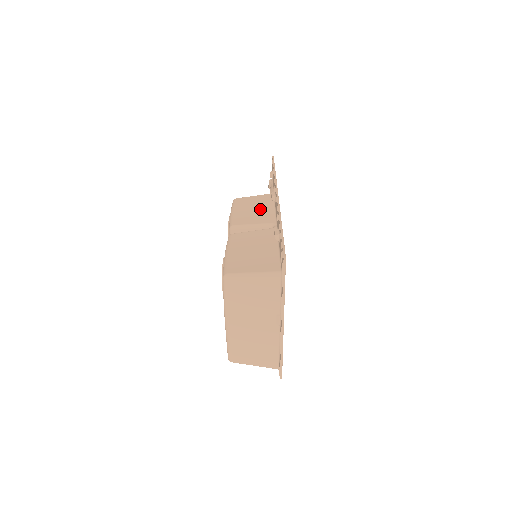
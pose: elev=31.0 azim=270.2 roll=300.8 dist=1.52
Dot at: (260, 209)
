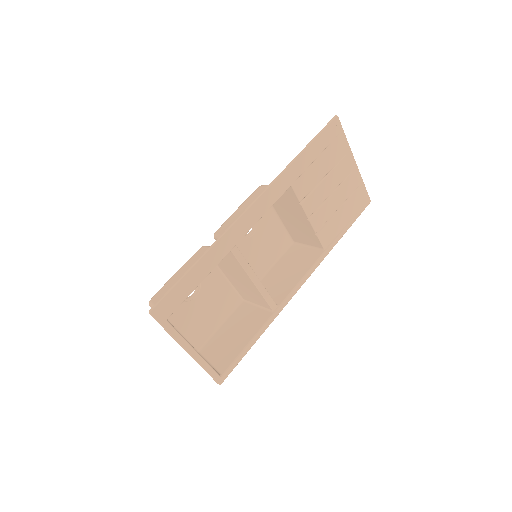
Dot at: occluded
